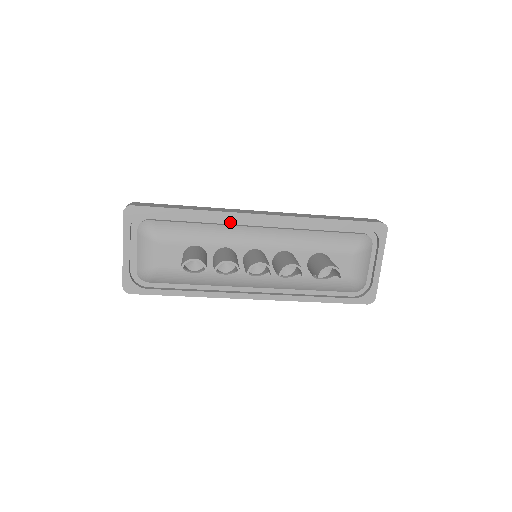
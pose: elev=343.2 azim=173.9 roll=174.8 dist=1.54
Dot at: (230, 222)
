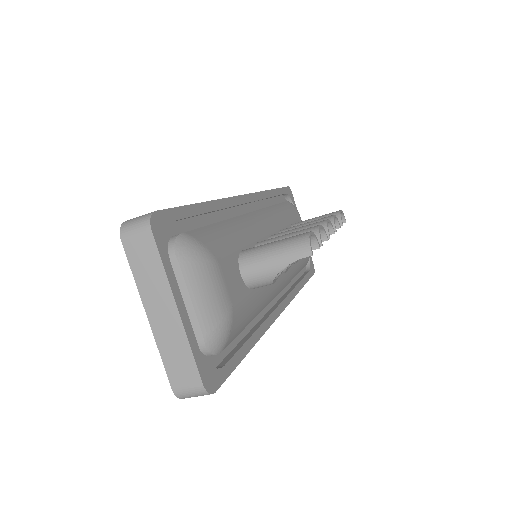
Dot at: (229, 215)
